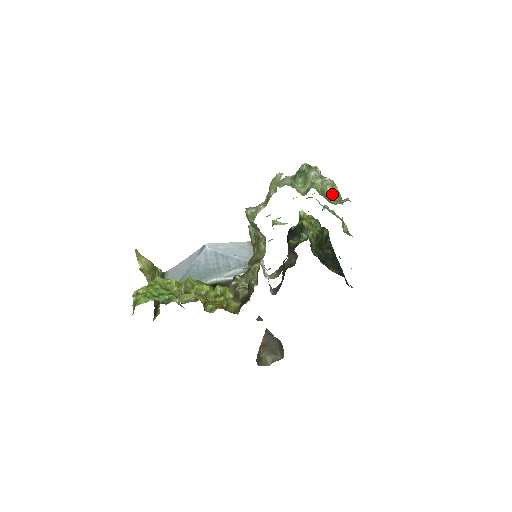
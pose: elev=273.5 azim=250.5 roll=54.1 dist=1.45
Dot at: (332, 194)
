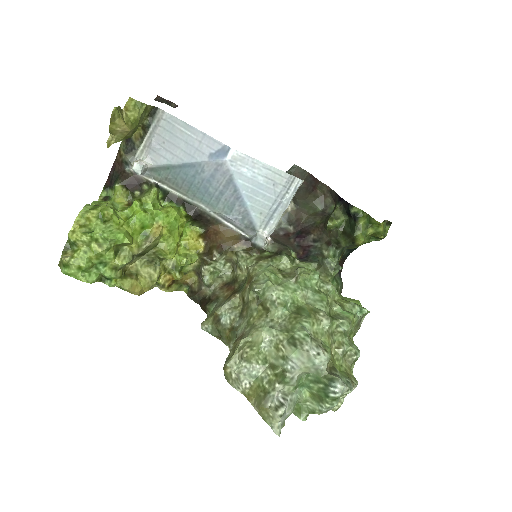
Dot at: occluded
